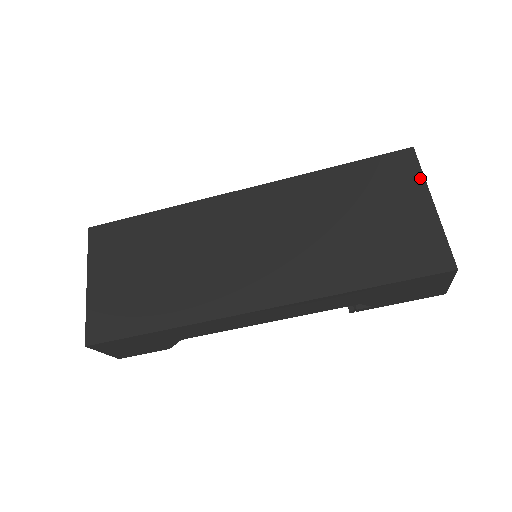
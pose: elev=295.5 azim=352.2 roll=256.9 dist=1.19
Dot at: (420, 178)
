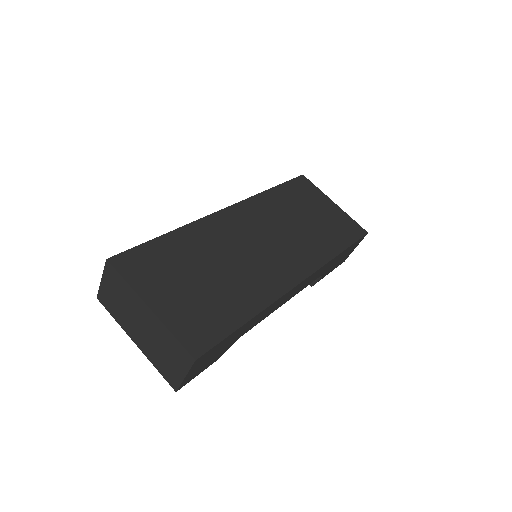
Dot at: (319, 190)
